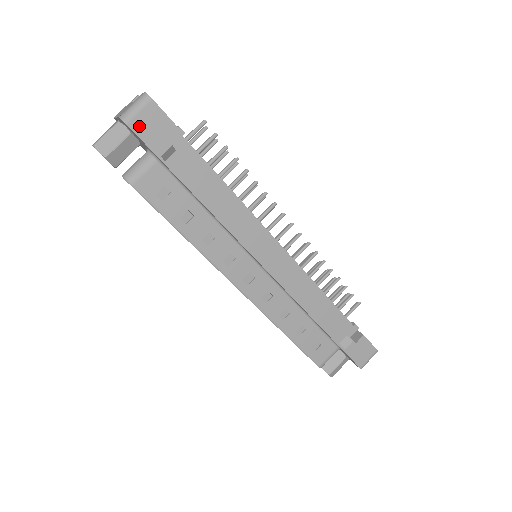
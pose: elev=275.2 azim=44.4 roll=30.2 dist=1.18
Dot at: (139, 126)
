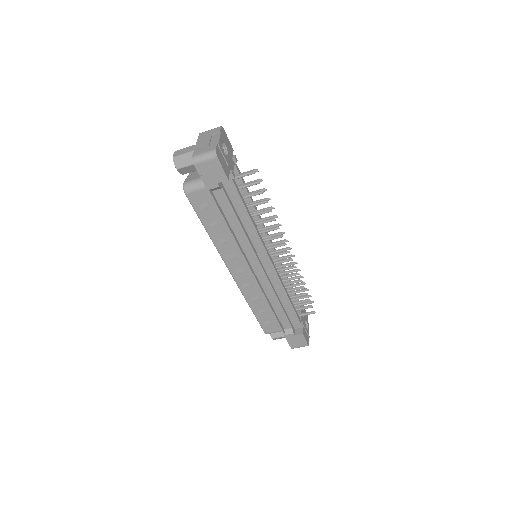
Dot at: (202, 169)
